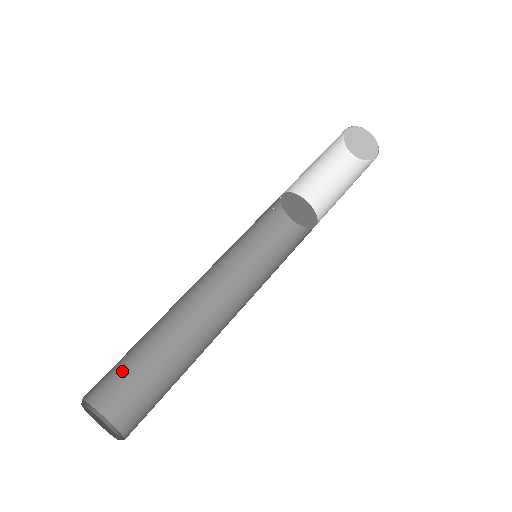
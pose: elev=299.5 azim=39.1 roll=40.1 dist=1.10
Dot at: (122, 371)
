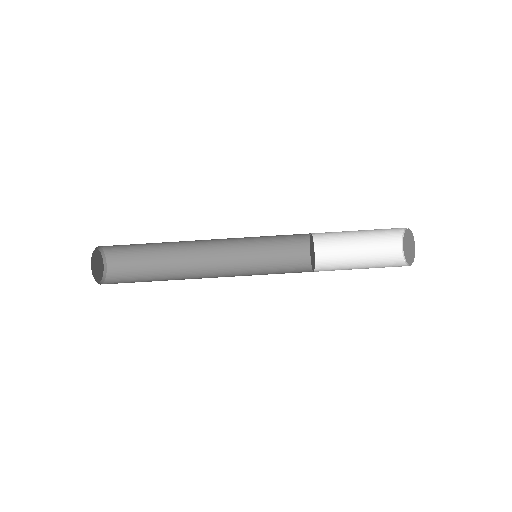
Dot at: occluded
